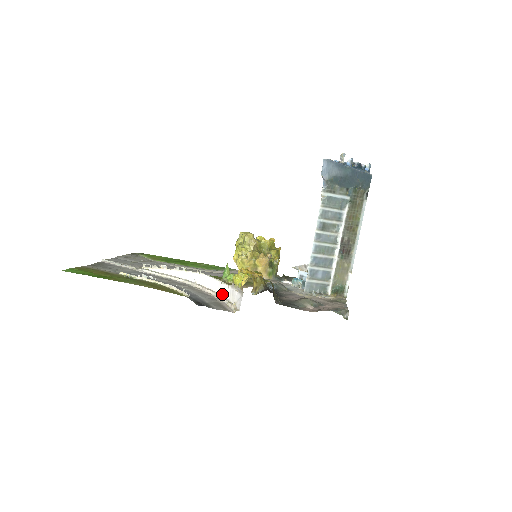
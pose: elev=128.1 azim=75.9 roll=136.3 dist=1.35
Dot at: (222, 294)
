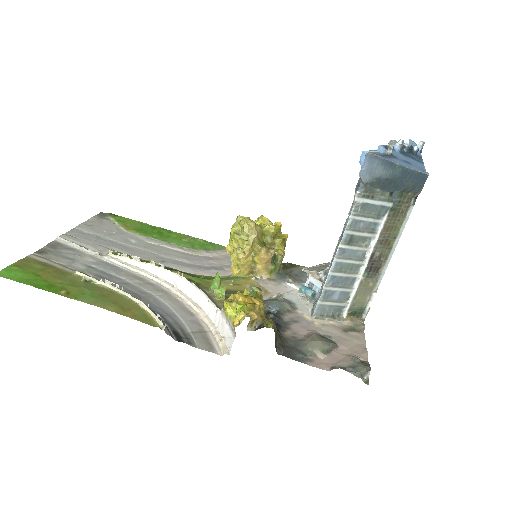
Dot at: (208, 315)
